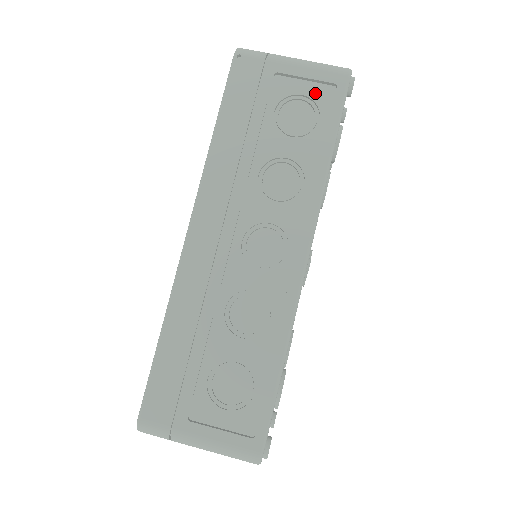
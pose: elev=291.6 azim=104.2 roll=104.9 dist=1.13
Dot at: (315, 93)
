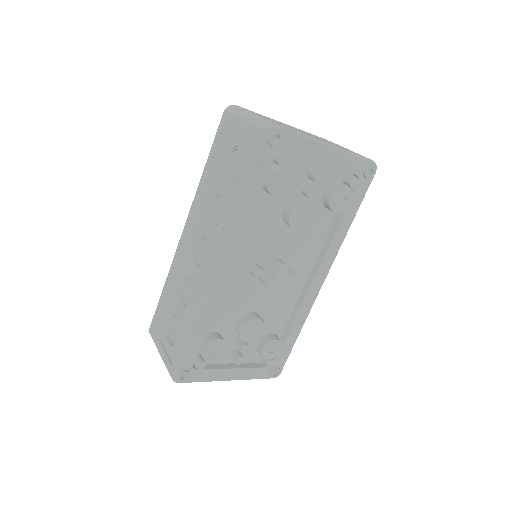
Dot at: (246, 146)
